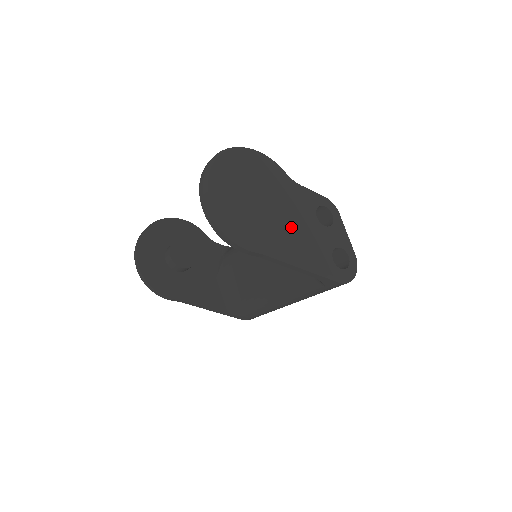
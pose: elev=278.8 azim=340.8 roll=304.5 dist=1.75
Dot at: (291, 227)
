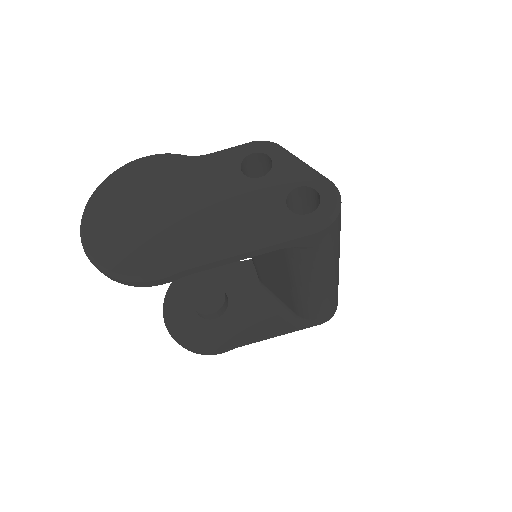
Dot at: (210, 213)
